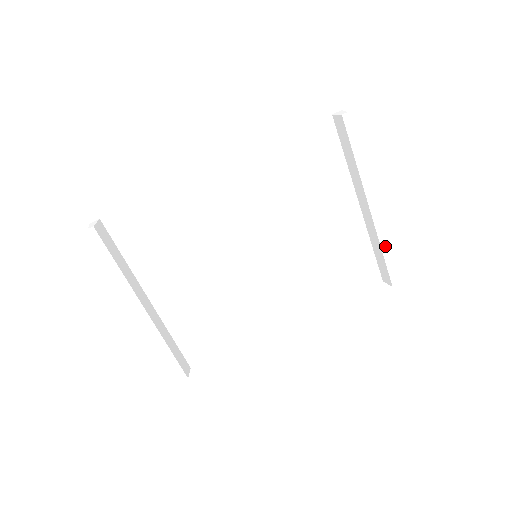
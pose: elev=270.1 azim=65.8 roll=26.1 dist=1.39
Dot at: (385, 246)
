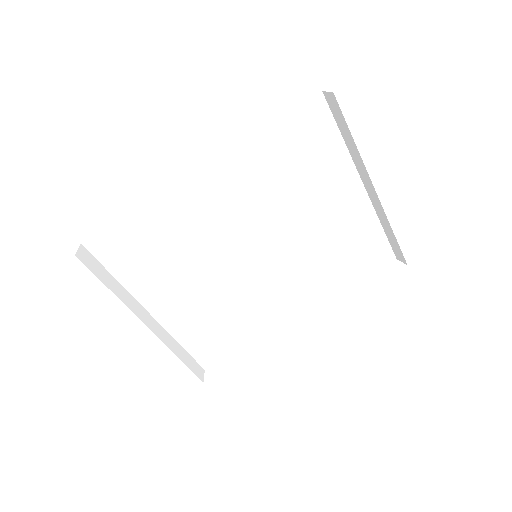
Dot at: (396, 226)
